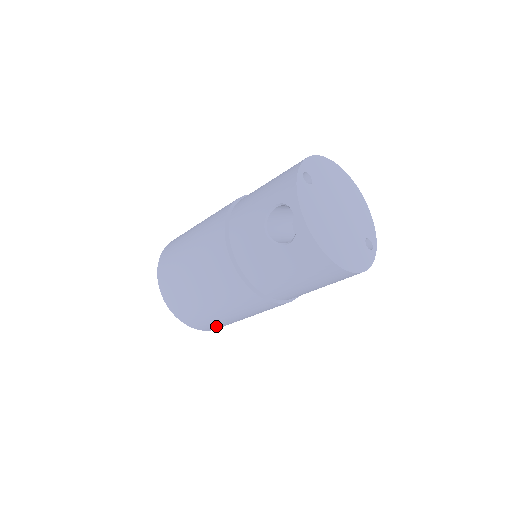
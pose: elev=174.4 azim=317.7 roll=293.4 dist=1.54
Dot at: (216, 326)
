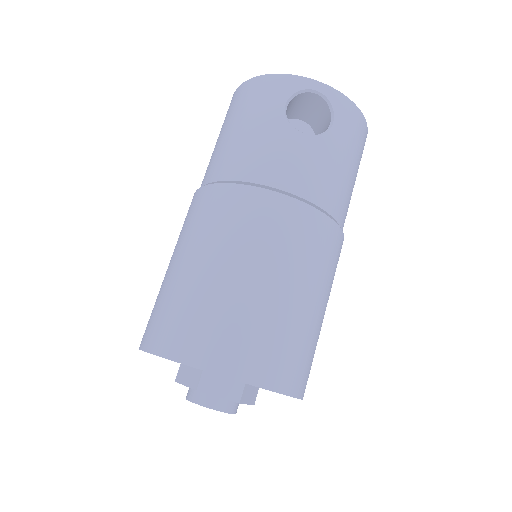
Dot at: (310, 369)
